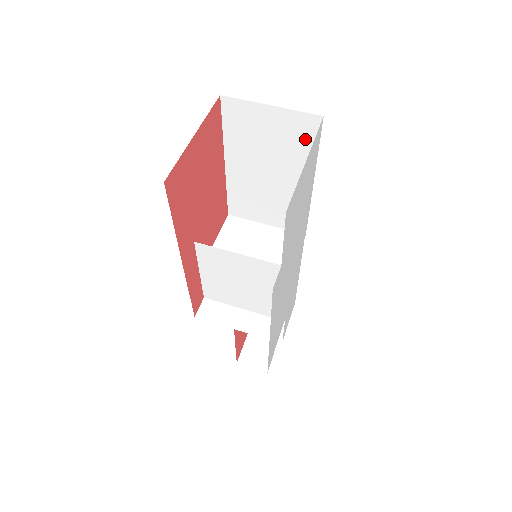
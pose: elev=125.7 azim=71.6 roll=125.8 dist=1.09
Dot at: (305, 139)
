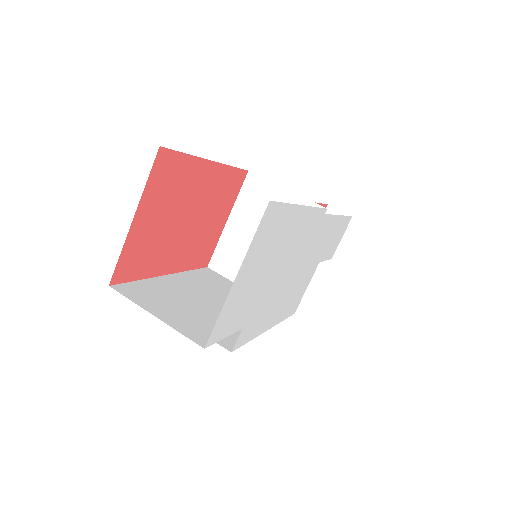
Dot at: occluded
